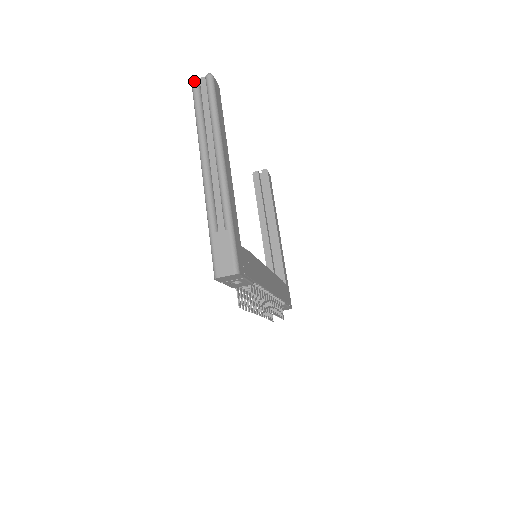
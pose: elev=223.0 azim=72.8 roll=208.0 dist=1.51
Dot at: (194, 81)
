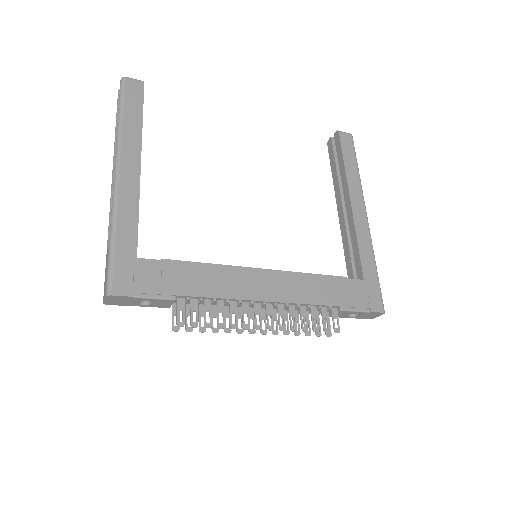
Dot at: (118, 93)
